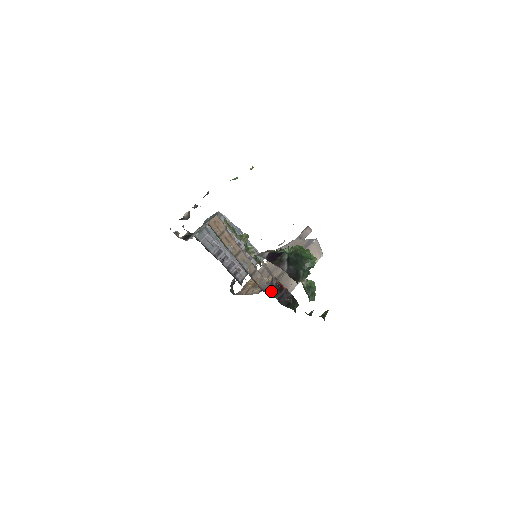
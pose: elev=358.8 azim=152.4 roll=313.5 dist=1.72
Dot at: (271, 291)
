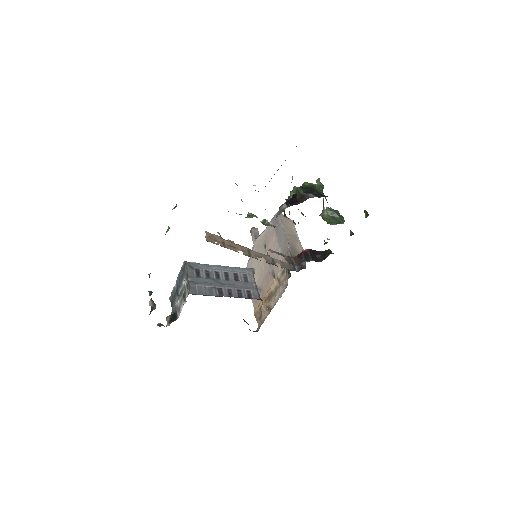
Dot at: (301, 261)
